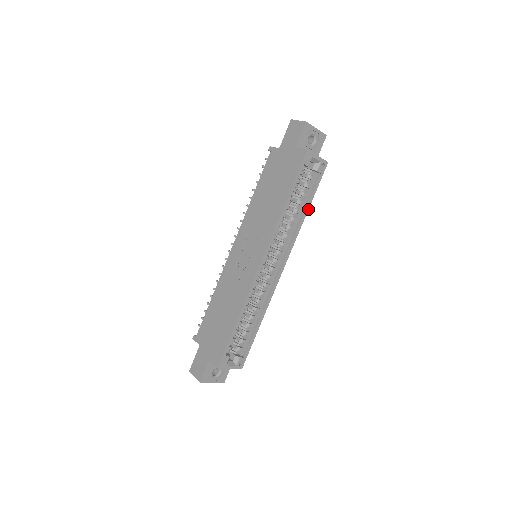
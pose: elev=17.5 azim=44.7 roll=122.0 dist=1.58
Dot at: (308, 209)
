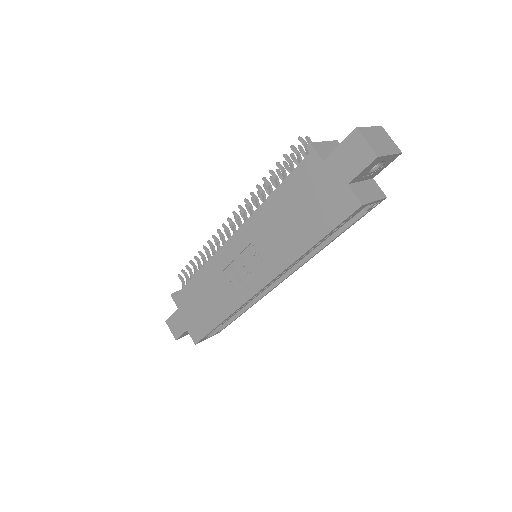
Dot at: (336, 237)
